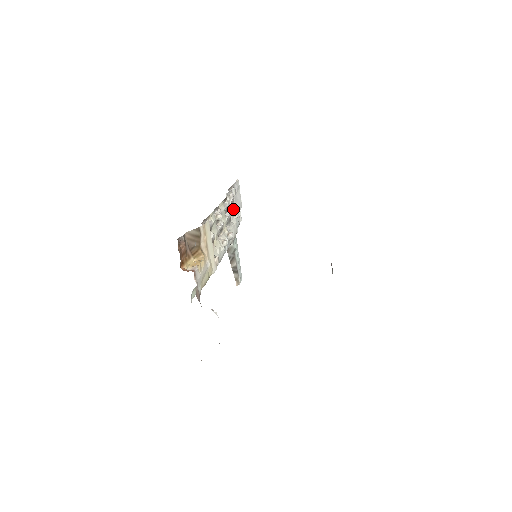
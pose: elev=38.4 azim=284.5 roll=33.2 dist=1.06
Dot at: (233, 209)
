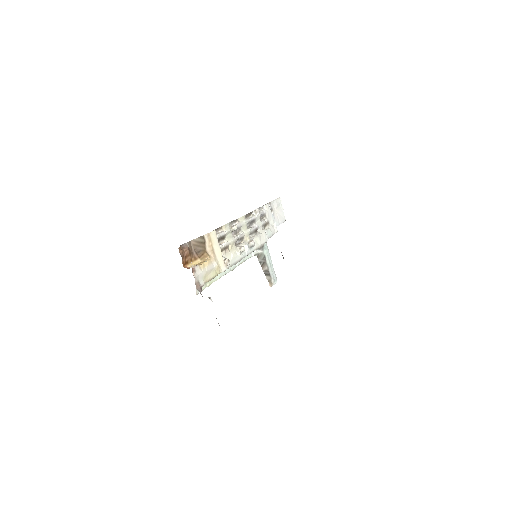
Dot at: (264, 222)
